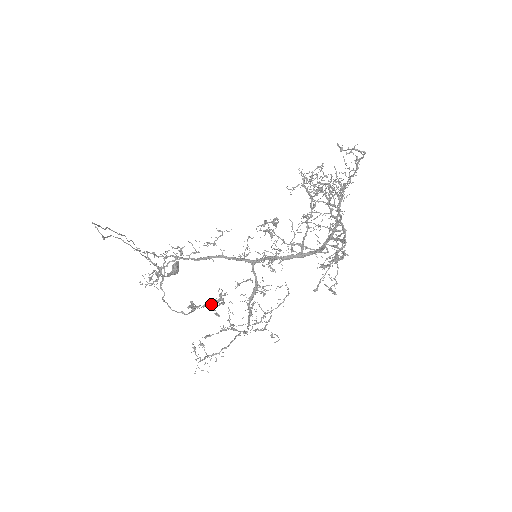
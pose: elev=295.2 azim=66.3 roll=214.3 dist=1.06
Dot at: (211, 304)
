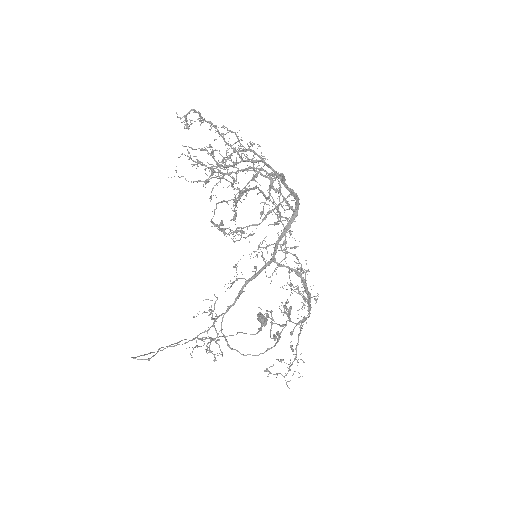
Dot at: (288, 320)
